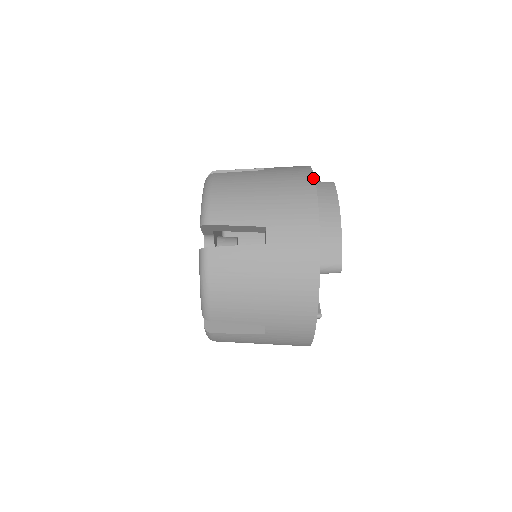
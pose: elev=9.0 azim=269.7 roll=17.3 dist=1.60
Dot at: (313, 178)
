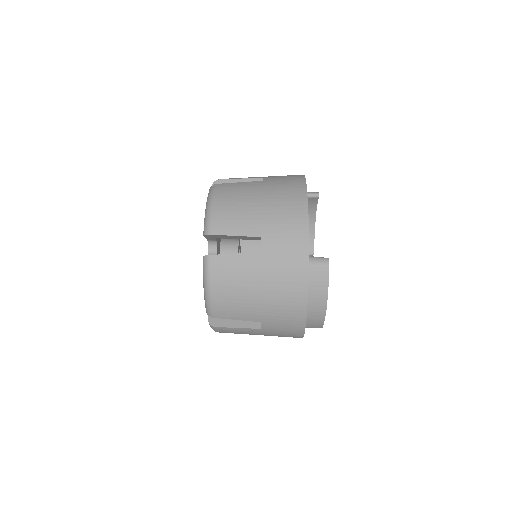
Dot at: (307, 281)
